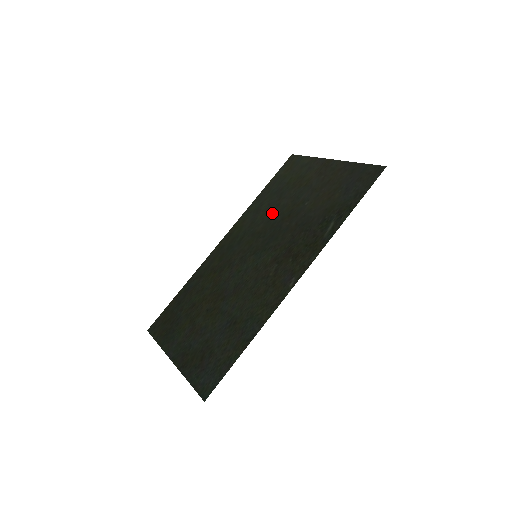
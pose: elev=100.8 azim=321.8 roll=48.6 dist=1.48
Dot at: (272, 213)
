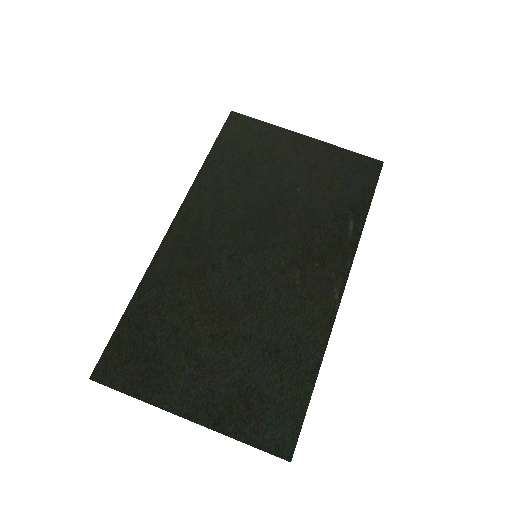
Dot at: (248, 195)
